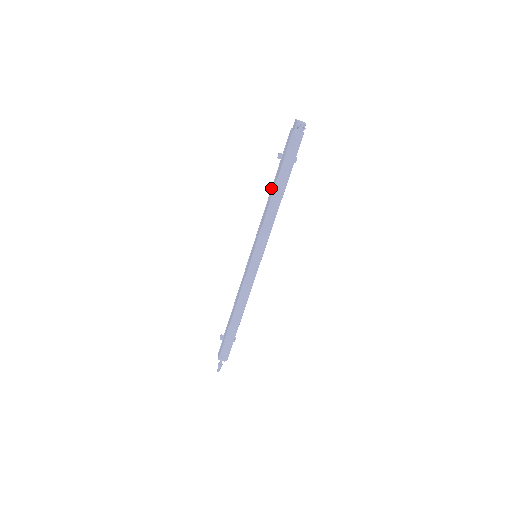
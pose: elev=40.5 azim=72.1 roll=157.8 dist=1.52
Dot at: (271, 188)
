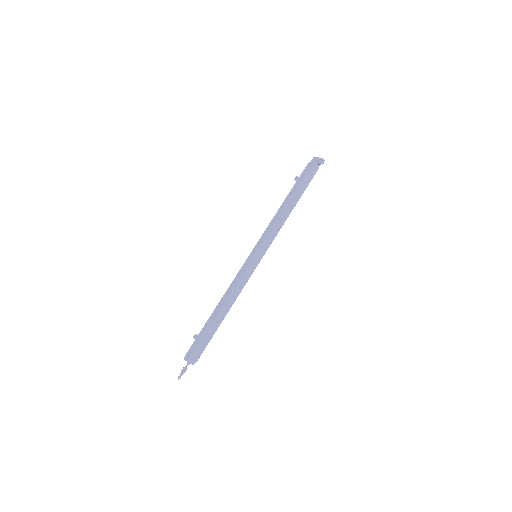
Dot at: occluded
